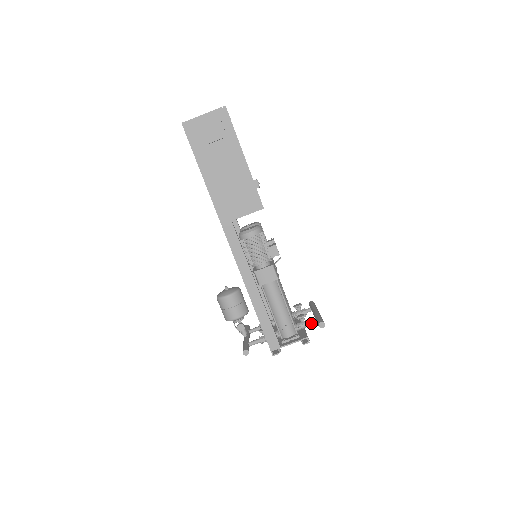
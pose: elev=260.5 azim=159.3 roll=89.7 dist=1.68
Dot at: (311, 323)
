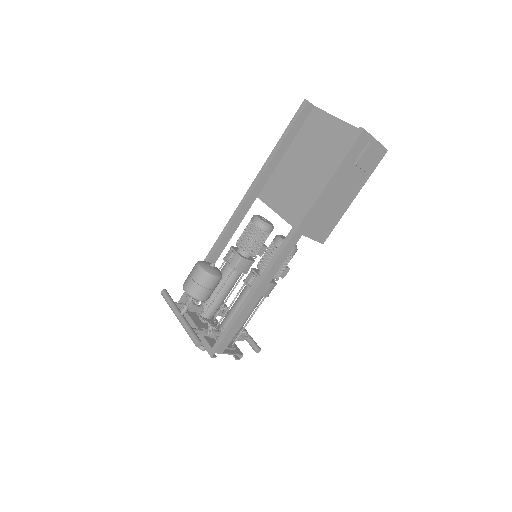
Dot at: (243, 339)
